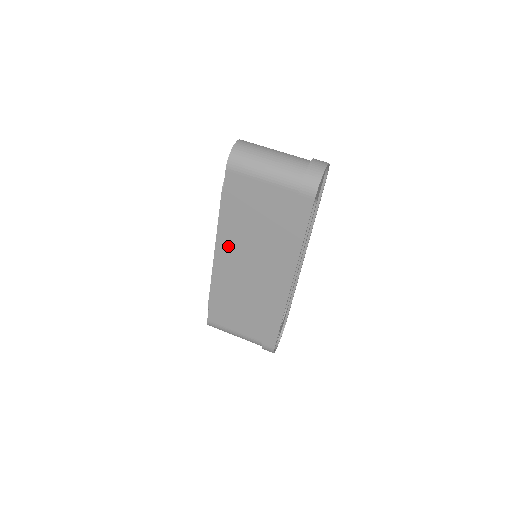
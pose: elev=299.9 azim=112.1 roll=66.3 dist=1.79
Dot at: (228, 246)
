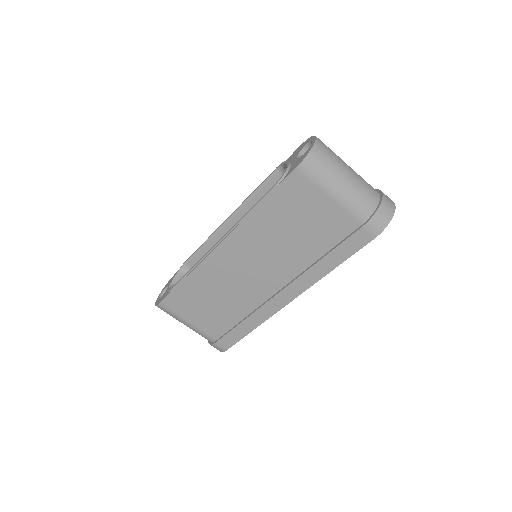
Dot at: (241, 242)
